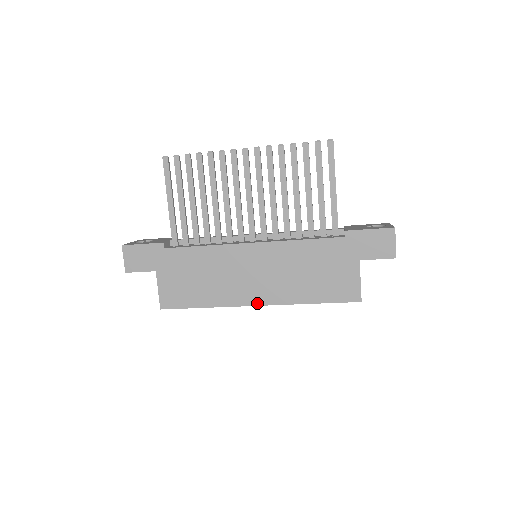
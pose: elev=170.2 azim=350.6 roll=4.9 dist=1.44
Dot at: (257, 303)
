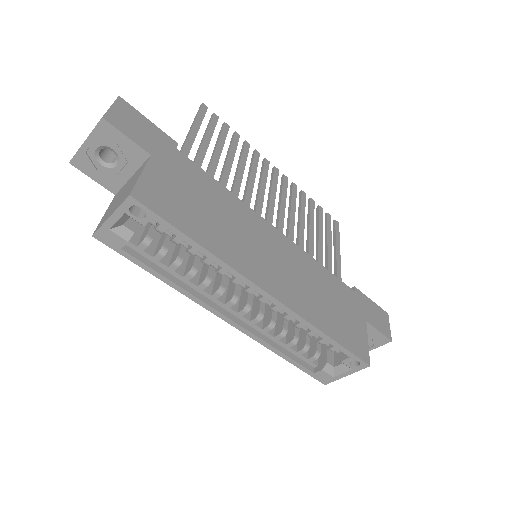
Dot at: (269, 290)
